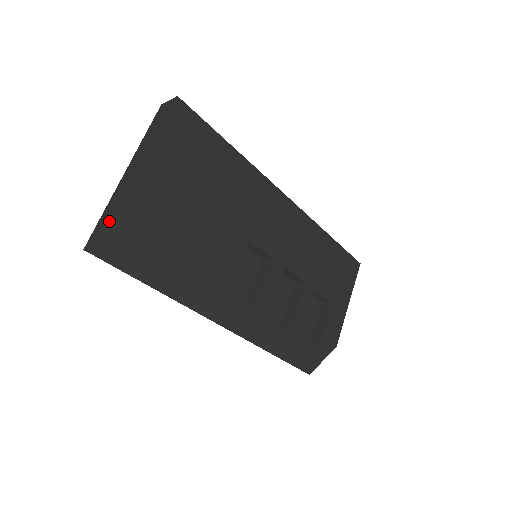
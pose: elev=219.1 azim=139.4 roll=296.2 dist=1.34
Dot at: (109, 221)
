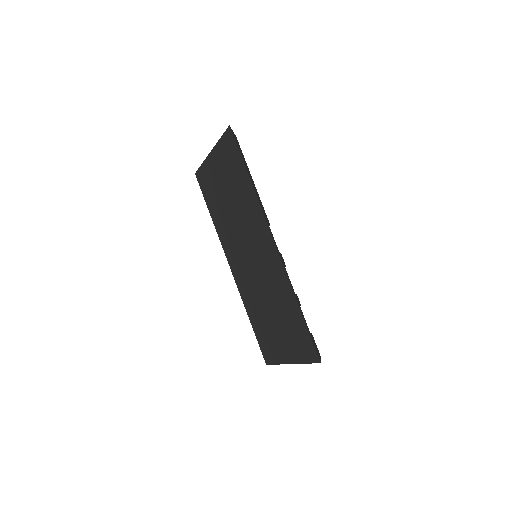
Dot at: (234, 134)
